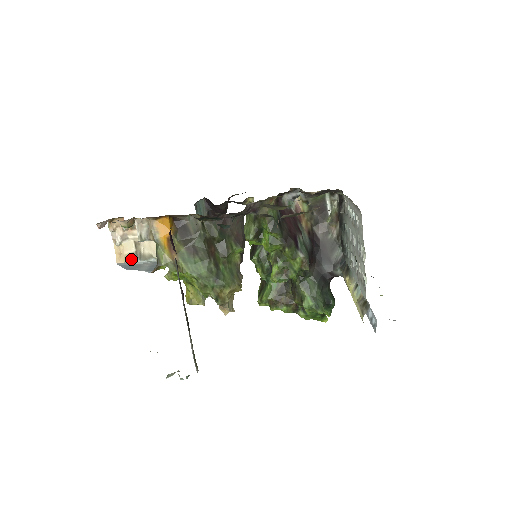
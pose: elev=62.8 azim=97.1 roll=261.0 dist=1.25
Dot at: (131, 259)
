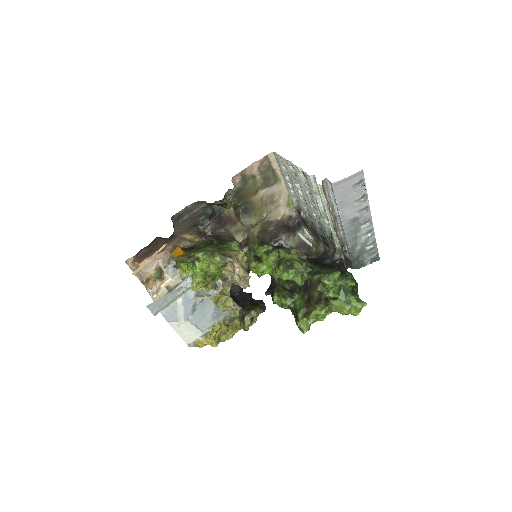
Dot at: occluded
